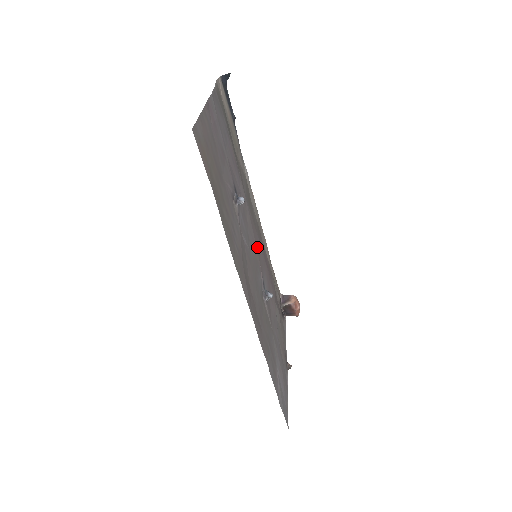
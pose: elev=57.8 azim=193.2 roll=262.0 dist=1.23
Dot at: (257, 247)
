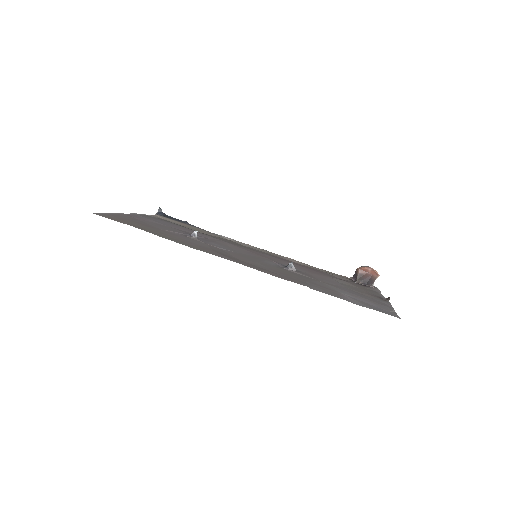
Dot at: (260, 255)
